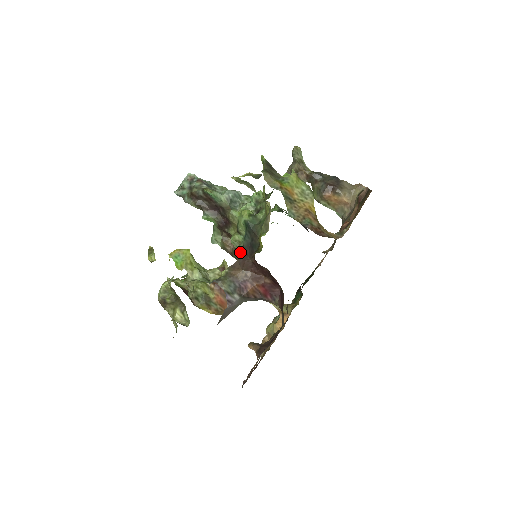
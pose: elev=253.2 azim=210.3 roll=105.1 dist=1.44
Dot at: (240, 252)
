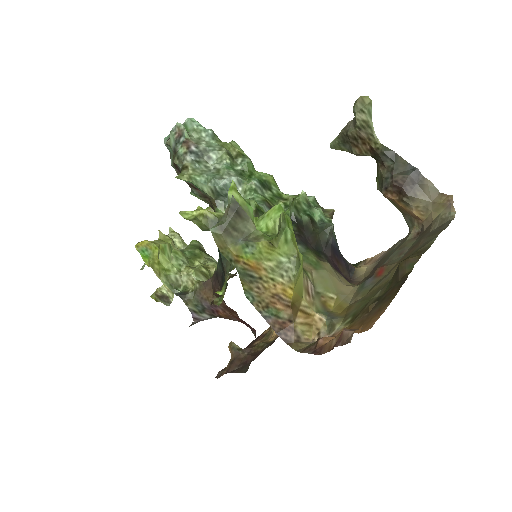
Dot at: (216, 270)
